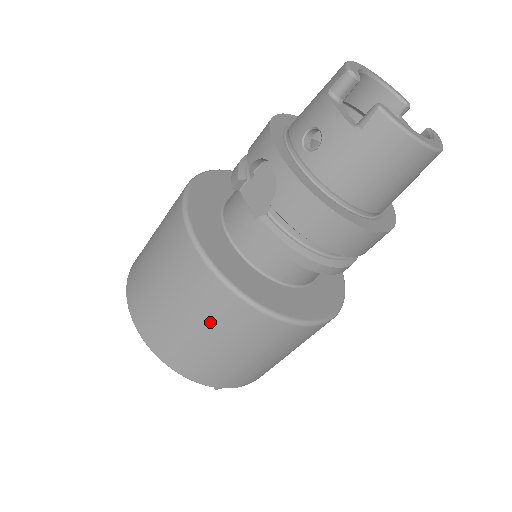
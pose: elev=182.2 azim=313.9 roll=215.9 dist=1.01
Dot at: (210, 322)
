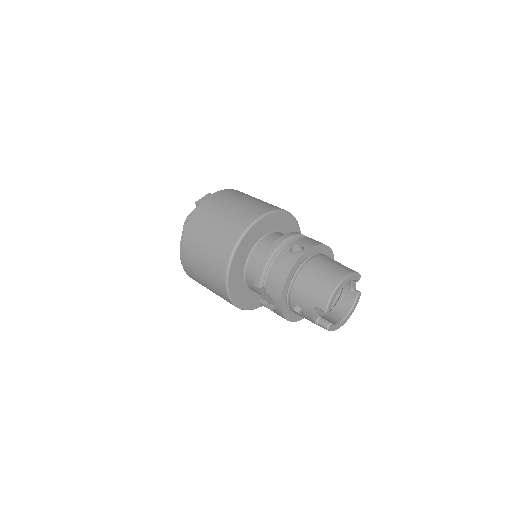
Dot at: occluded
